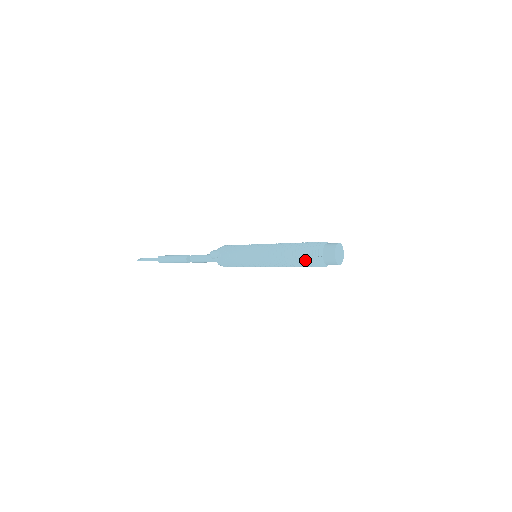
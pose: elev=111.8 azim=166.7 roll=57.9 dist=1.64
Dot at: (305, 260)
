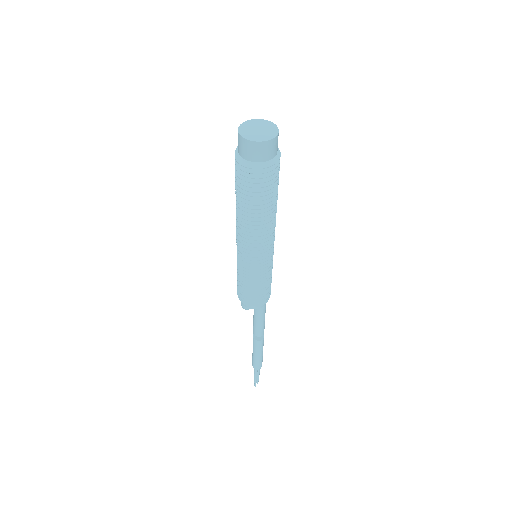
Dot at: (244, 189)
